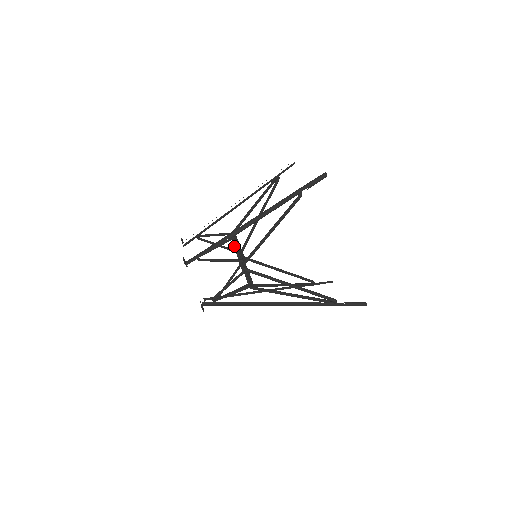
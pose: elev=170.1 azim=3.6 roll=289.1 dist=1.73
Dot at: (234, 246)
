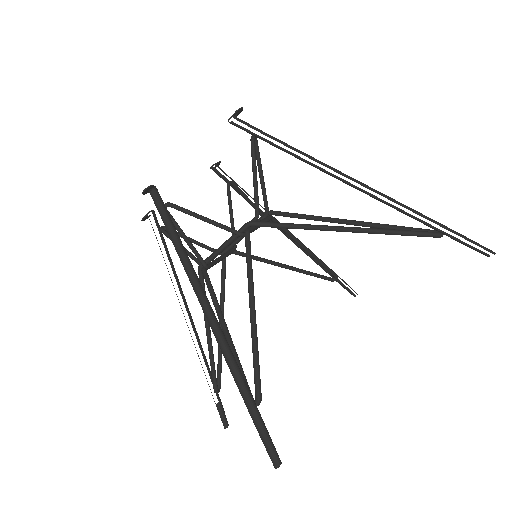
Dot at: (228, 239)
